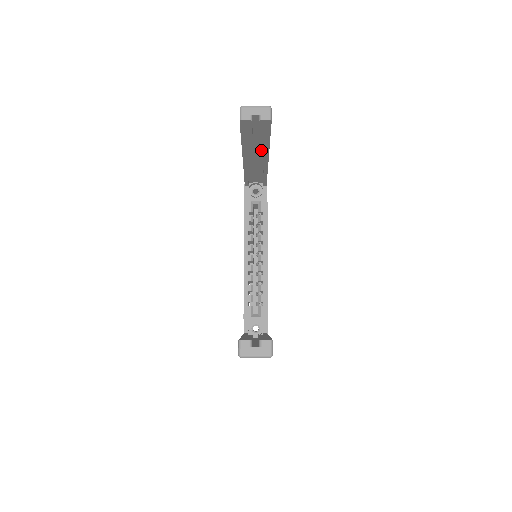
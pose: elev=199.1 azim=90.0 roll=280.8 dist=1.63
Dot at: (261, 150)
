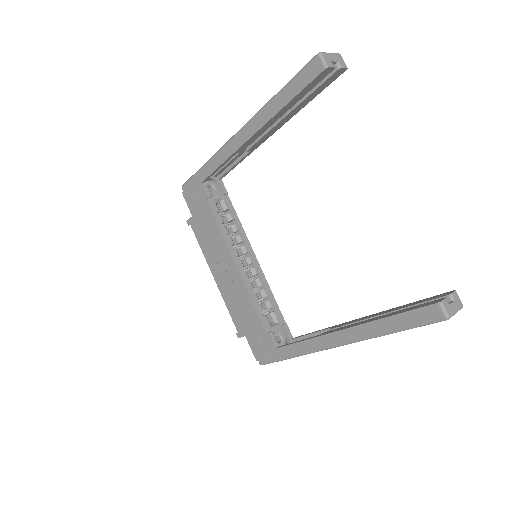
Dot at: (285, 118)
